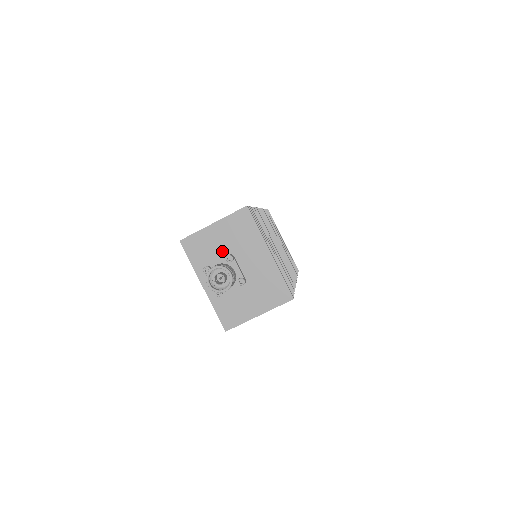
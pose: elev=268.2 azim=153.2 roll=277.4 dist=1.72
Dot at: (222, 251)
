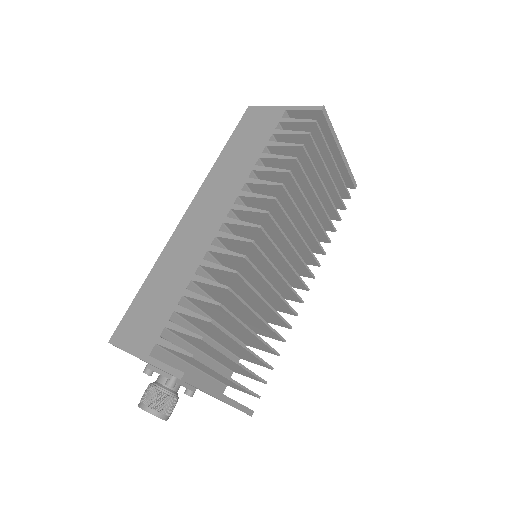
Dot at: occluded
